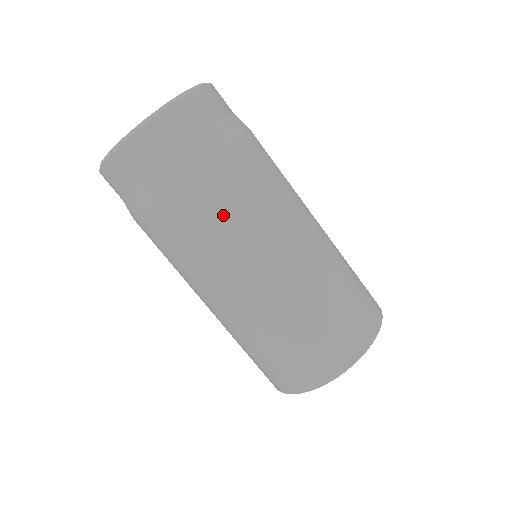
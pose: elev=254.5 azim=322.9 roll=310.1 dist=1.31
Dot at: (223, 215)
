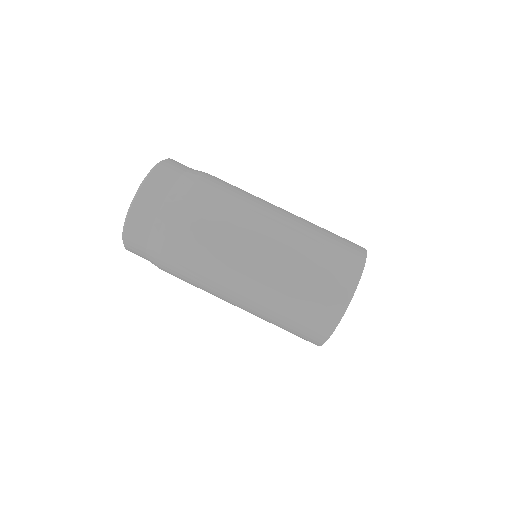
Dot at: (220, 209)
